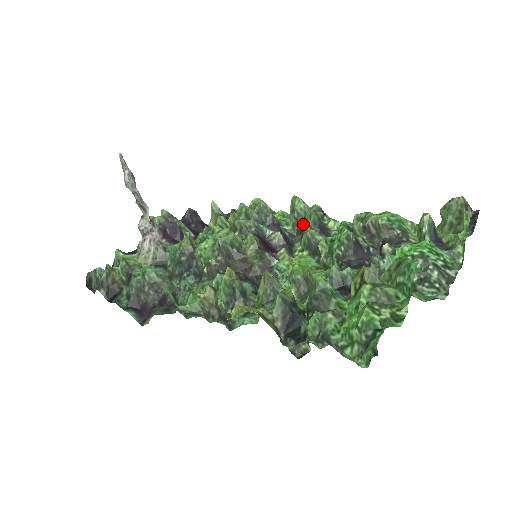
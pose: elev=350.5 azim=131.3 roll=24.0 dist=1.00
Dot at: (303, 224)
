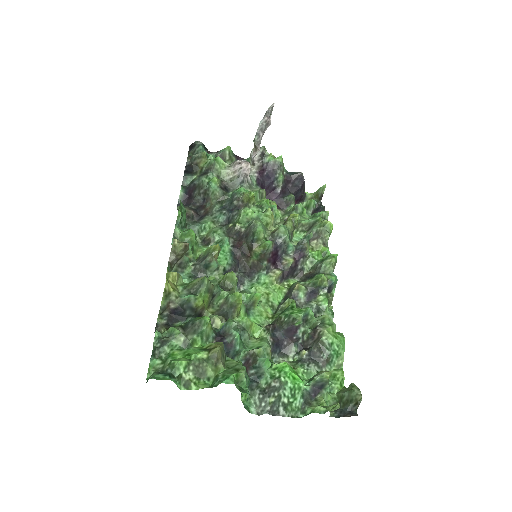
Dot at: (313, 275)
